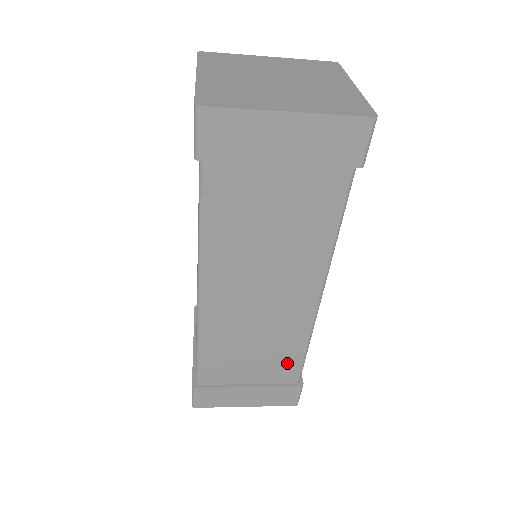
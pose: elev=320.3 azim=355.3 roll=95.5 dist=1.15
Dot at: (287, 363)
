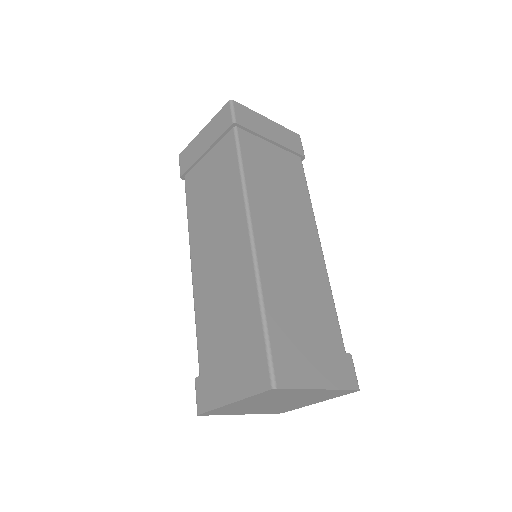
Dot at: (250, 316)
